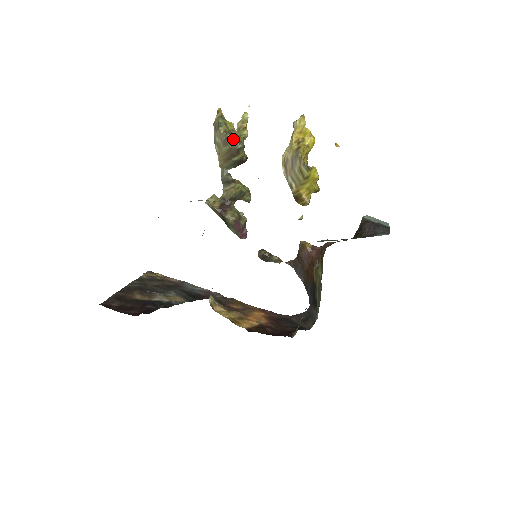
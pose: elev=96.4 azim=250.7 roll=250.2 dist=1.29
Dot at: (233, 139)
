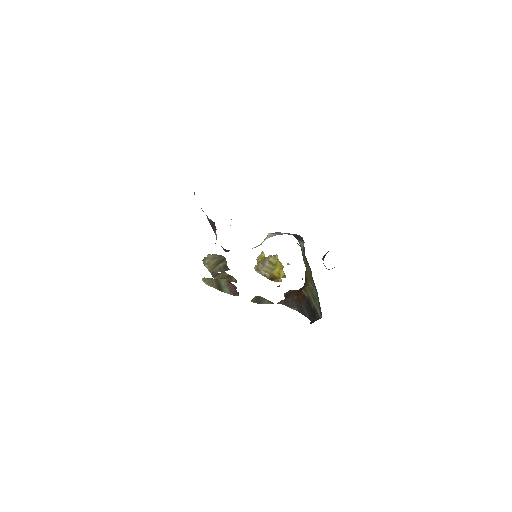
Dot at: (219, 256)
